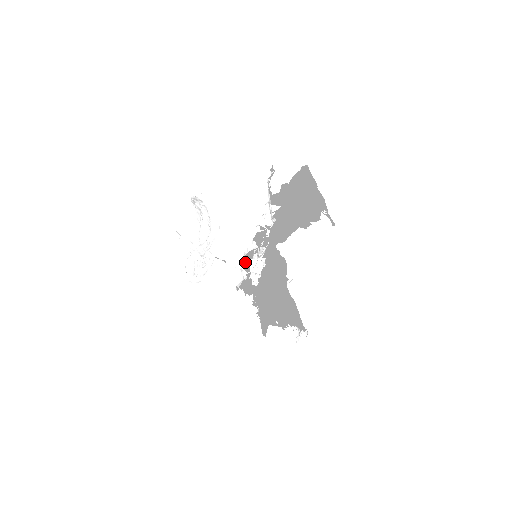
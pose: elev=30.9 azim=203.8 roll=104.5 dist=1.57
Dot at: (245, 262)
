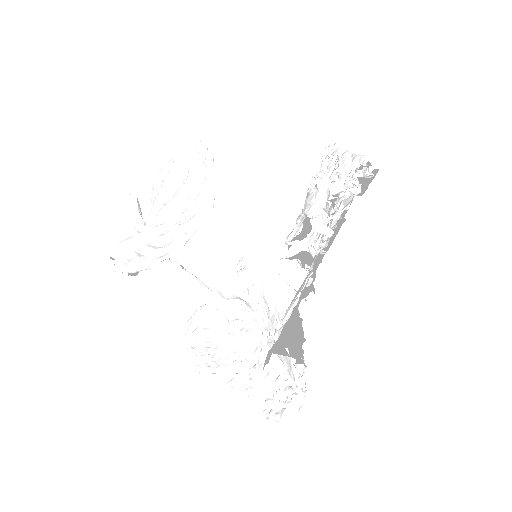
Dot at: (305, 204)
